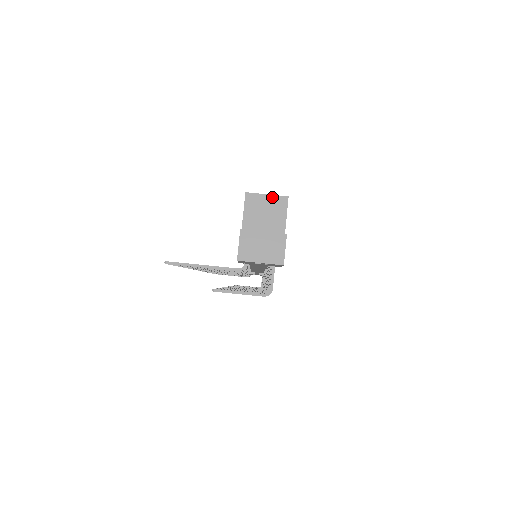
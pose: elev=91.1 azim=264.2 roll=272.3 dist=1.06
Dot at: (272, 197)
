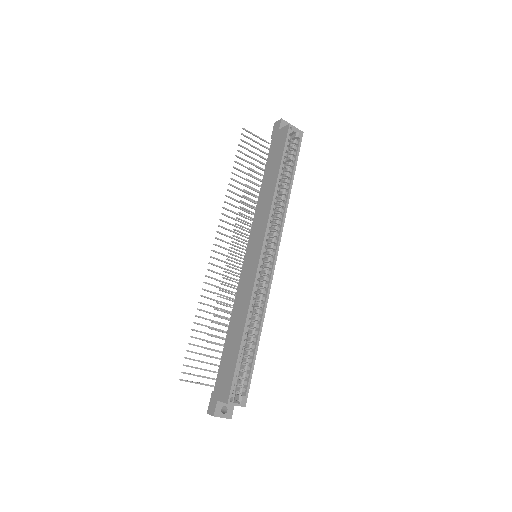
Dot at: occluded
